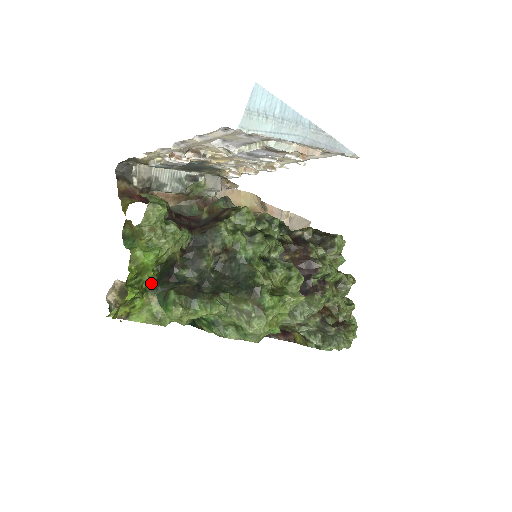
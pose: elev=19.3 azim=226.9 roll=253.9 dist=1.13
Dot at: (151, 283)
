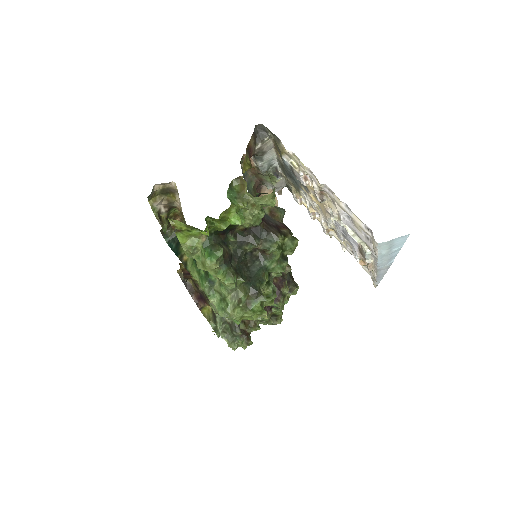
Dot at: (214, 229)
